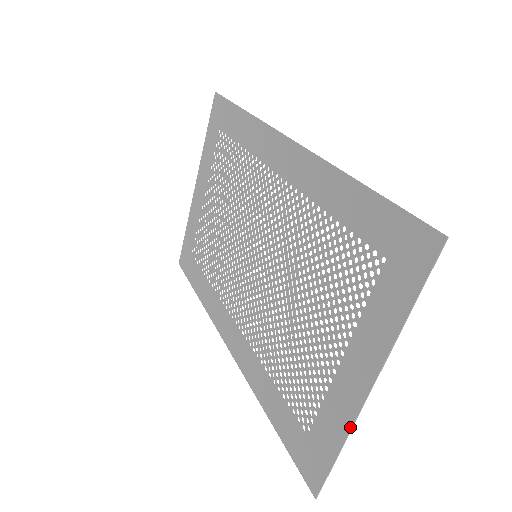
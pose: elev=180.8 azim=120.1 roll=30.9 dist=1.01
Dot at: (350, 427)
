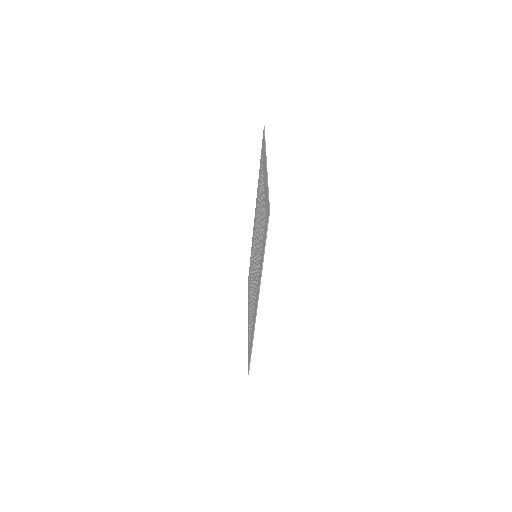
Dot at: (267, 177)
